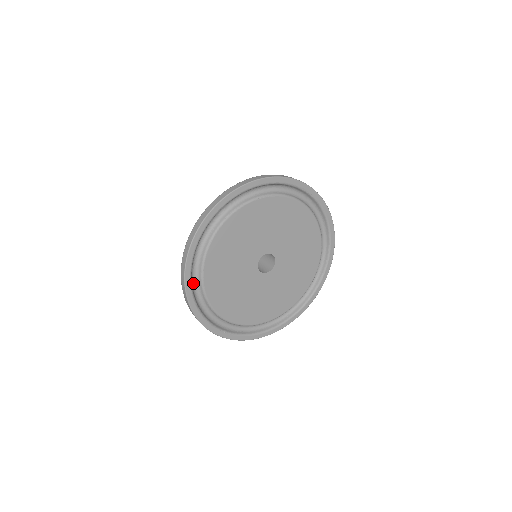
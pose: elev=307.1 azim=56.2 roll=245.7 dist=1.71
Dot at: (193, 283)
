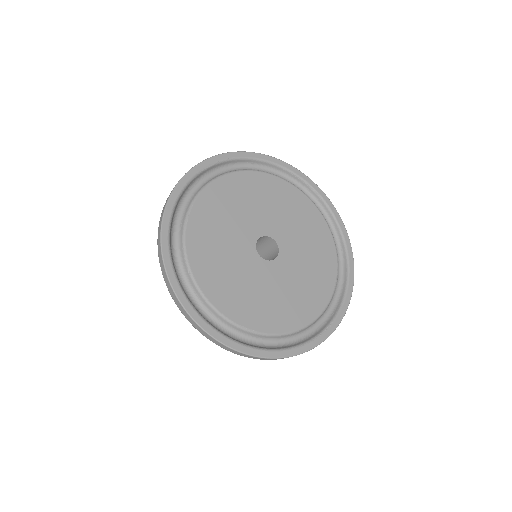
Dot at: (249, 343)
